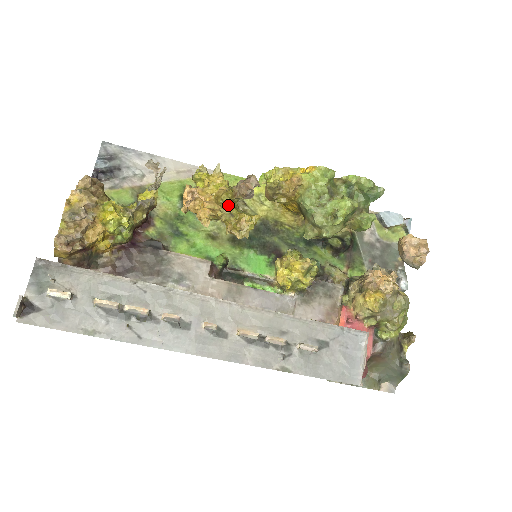
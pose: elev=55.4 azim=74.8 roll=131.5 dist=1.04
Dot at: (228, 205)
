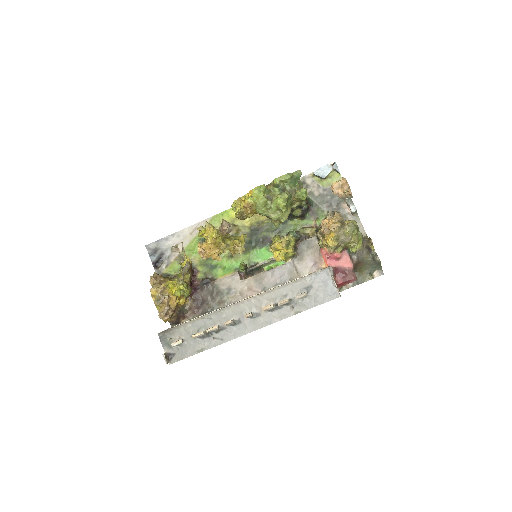
Dot at: (223, 243)
